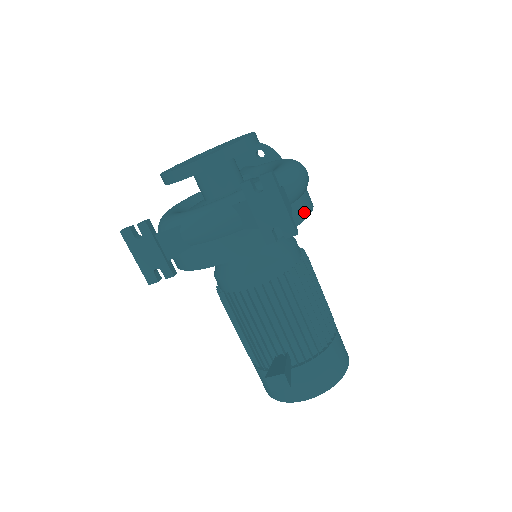
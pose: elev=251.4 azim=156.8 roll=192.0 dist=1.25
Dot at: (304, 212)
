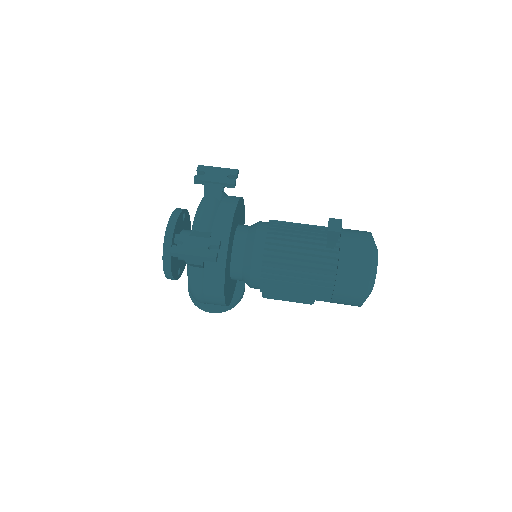
Dot at: occluded
